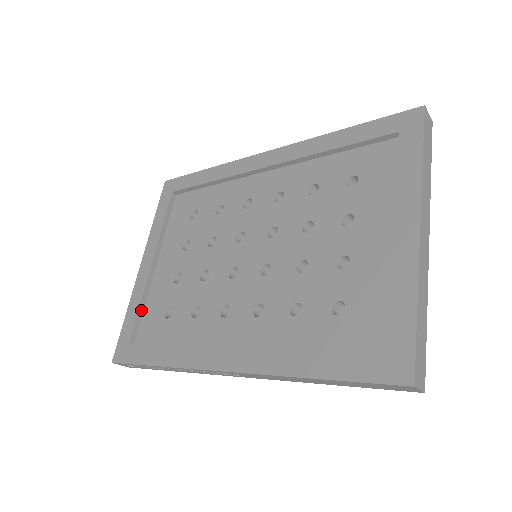
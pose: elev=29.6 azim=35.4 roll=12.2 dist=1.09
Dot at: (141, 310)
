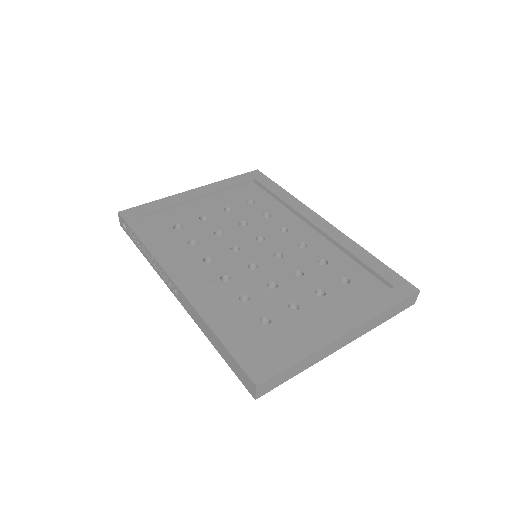
Dot at: (165, 208)
